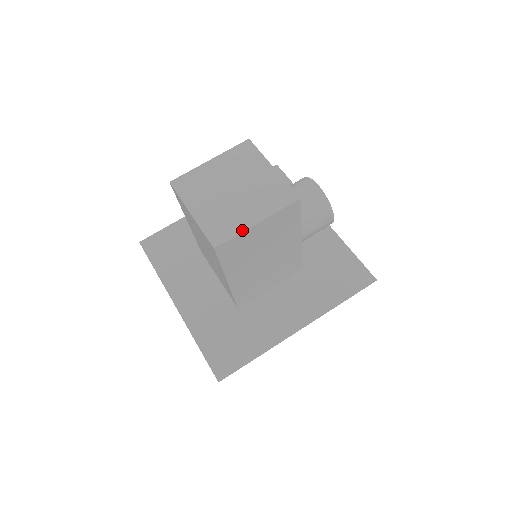
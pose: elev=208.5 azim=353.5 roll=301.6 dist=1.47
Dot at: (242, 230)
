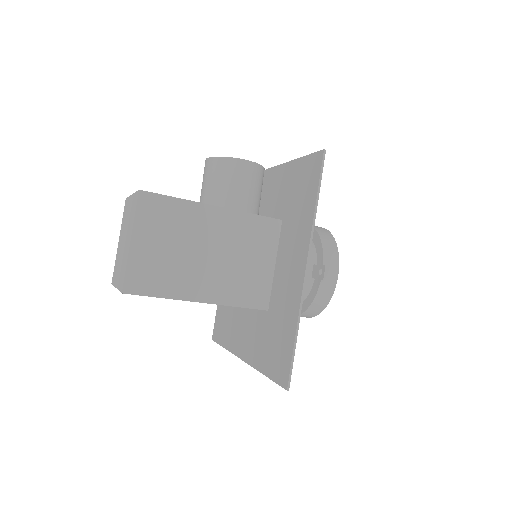
Dot at: (127, 259)
